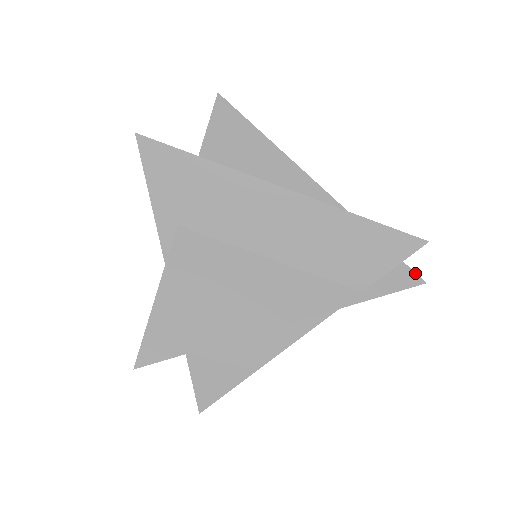
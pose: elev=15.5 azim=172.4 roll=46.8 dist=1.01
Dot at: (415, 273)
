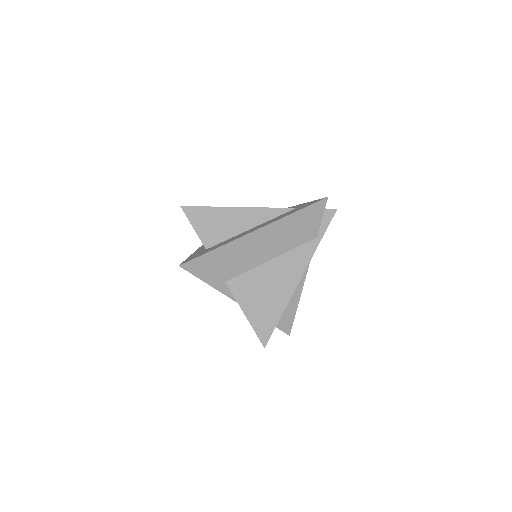
Dot at: (330, 209)
